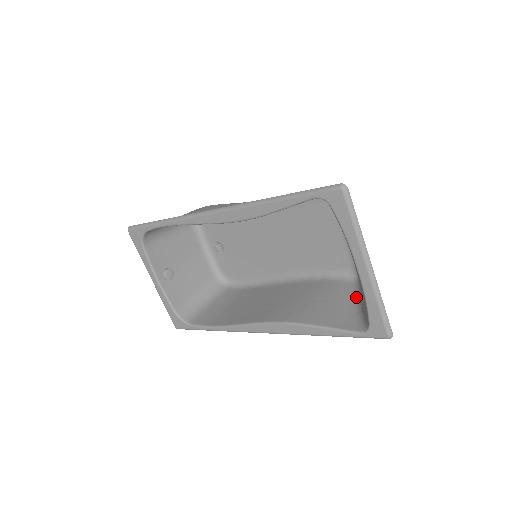
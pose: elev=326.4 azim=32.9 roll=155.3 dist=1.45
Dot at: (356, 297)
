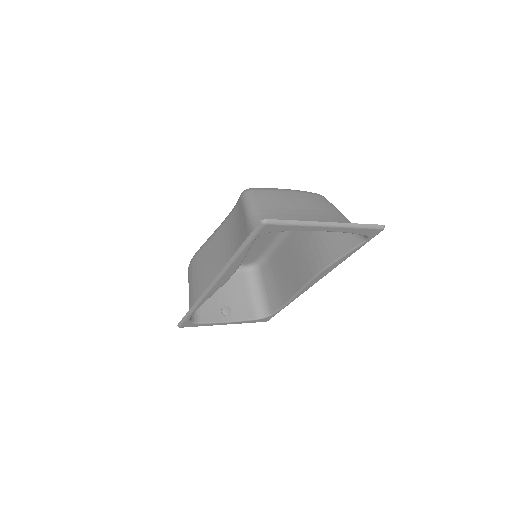
Dot at: occluded
